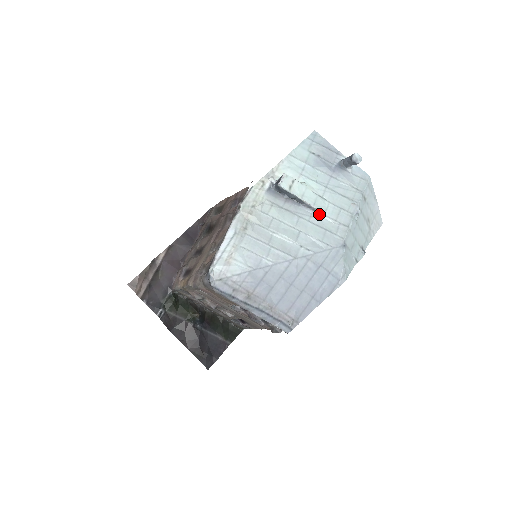
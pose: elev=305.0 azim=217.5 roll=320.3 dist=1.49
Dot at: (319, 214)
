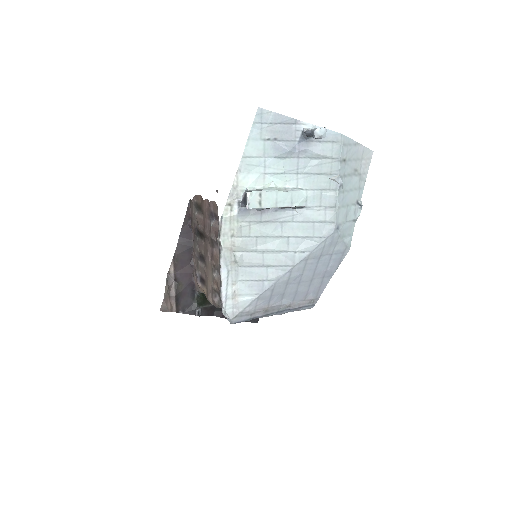
Dot at: (301, 208)
